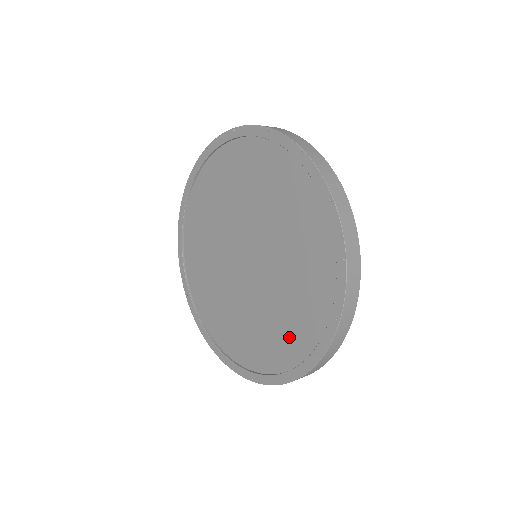
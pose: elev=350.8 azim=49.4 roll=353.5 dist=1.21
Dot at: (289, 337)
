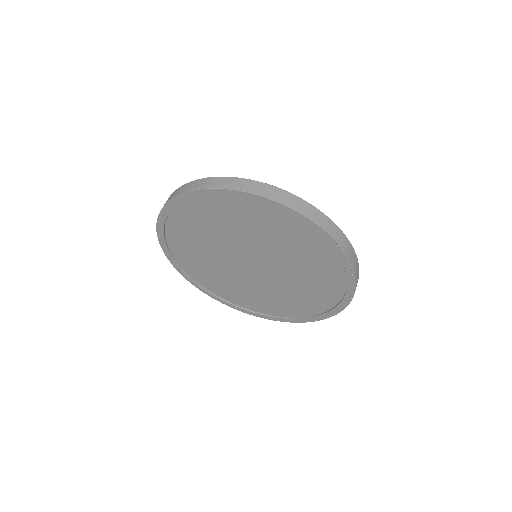
Dot at: (307, 303)
